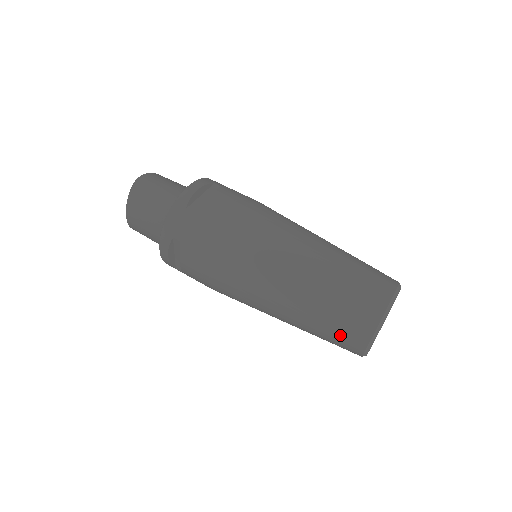
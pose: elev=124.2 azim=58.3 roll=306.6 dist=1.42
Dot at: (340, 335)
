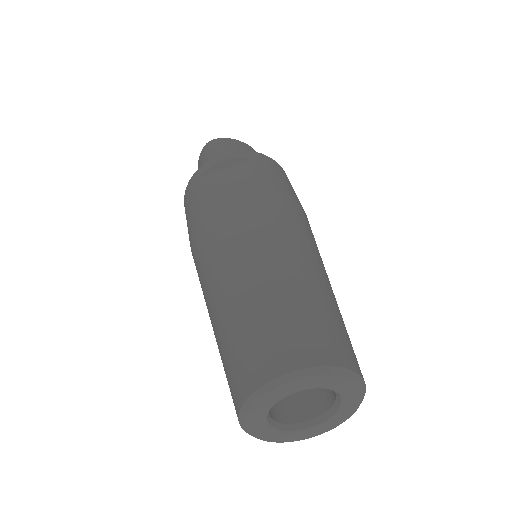
Dot at: occluded
